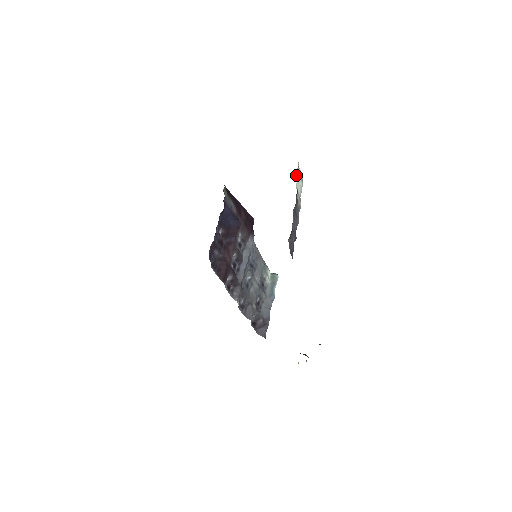
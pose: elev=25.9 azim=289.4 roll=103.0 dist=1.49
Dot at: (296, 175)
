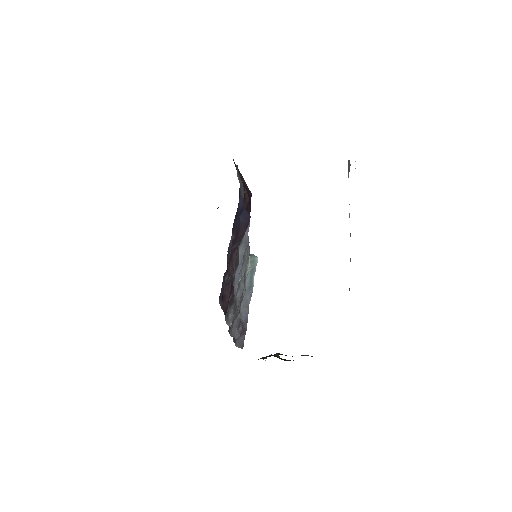
Dot at: occluded
